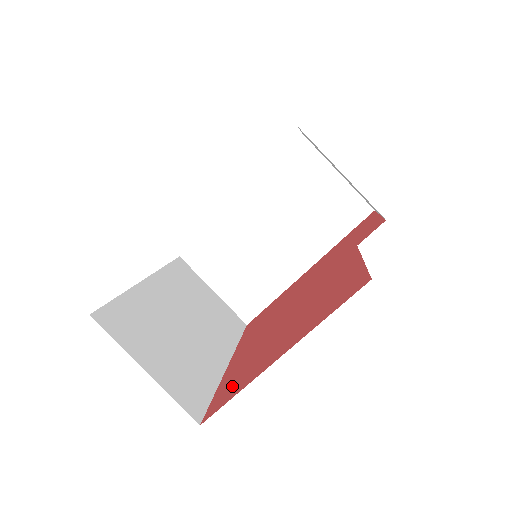
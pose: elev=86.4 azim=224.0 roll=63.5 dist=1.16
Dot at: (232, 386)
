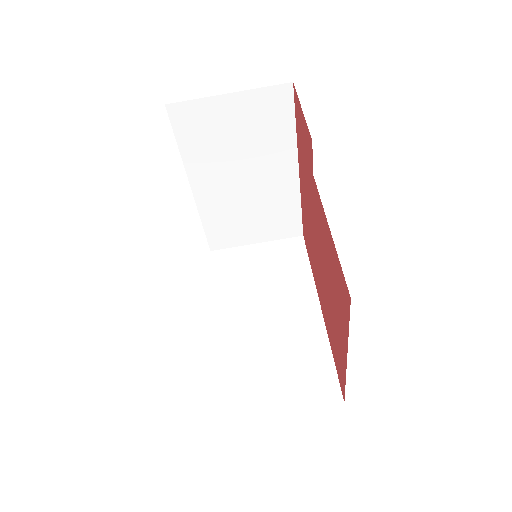
Dot at: (338, 363)
